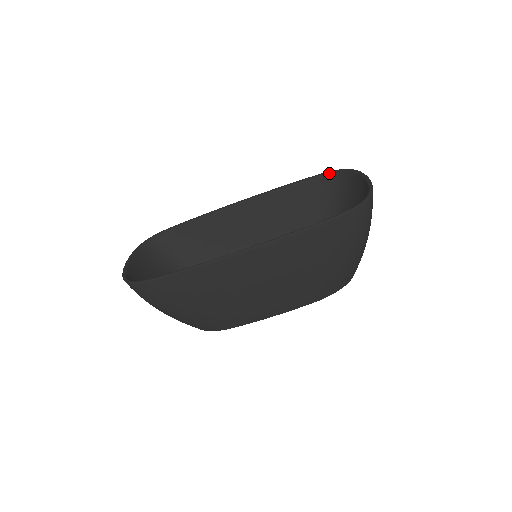
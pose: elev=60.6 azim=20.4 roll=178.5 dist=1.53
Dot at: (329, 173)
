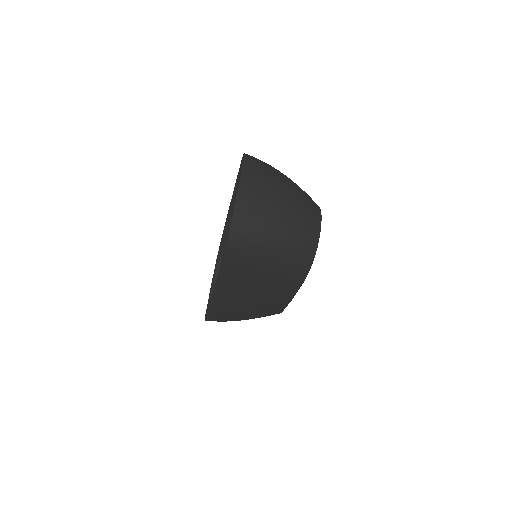
Dot at: (242, 160)
